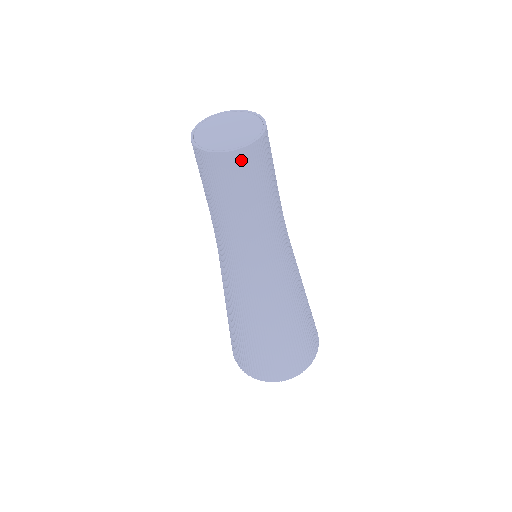
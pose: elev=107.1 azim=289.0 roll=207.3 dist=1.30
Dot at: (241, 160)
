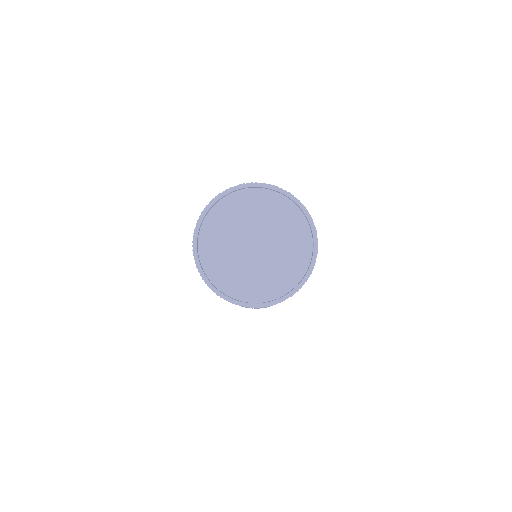
Dot at: occluded
